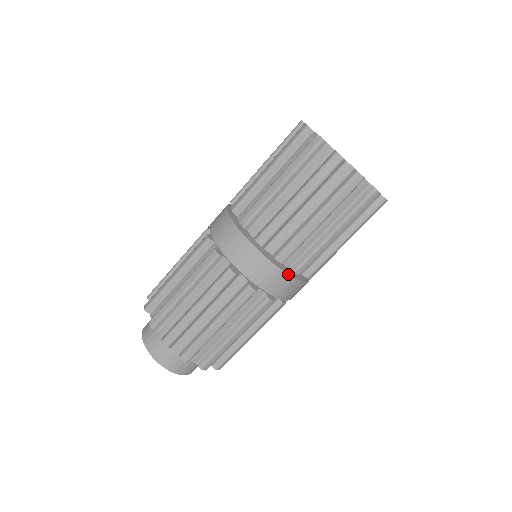
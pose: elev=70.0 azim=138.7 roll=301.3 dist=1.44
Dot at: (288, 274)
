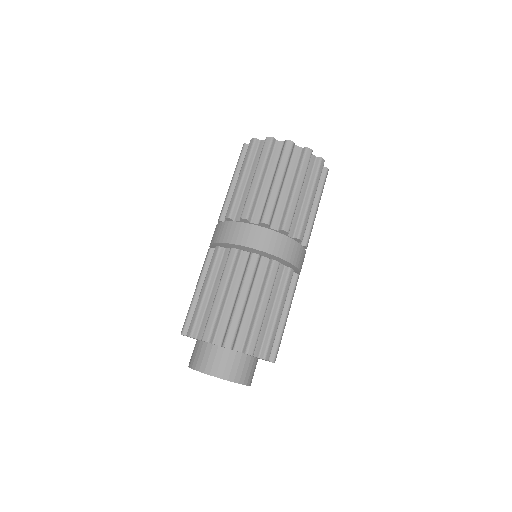
Dot at: (236, 222)
